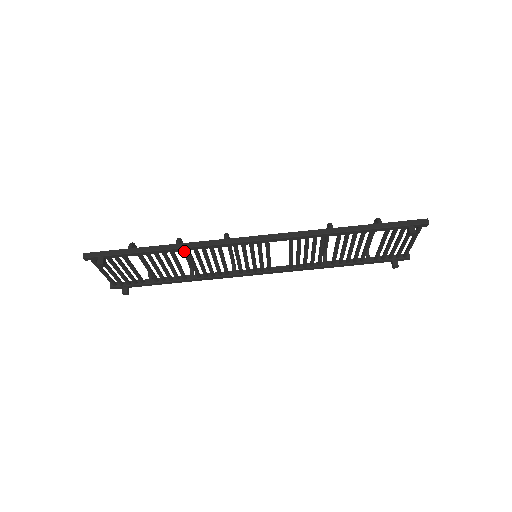
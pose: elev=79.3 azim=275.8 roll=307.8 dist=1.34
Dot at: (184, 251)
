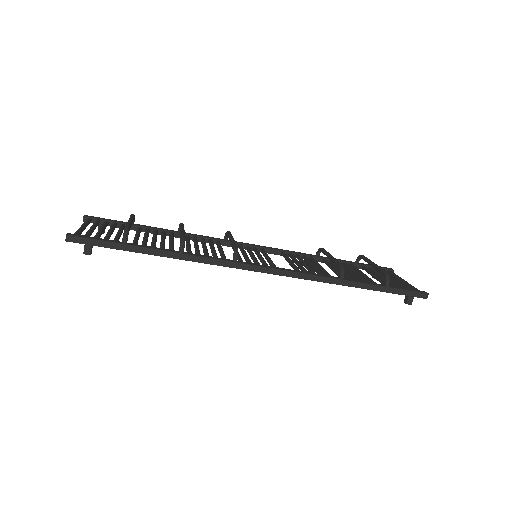
Dot at: occluded
